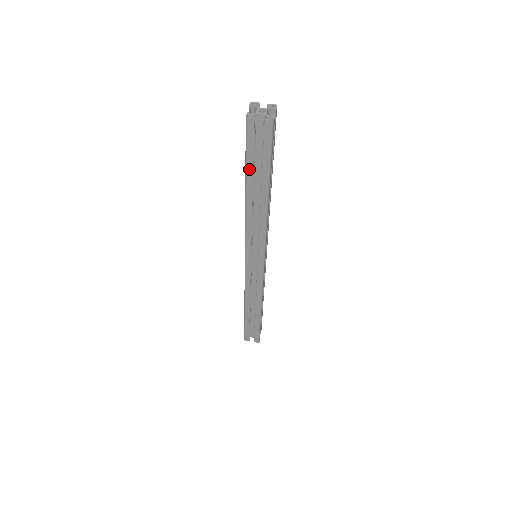
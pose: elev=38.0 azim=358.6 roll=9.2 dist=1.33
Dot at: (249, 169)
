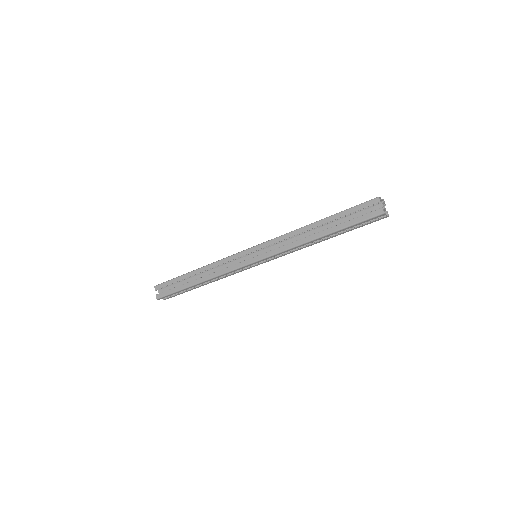
Dot at: (345, 229)
